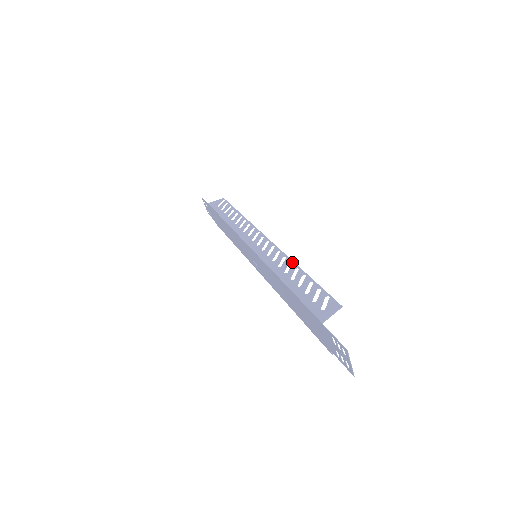
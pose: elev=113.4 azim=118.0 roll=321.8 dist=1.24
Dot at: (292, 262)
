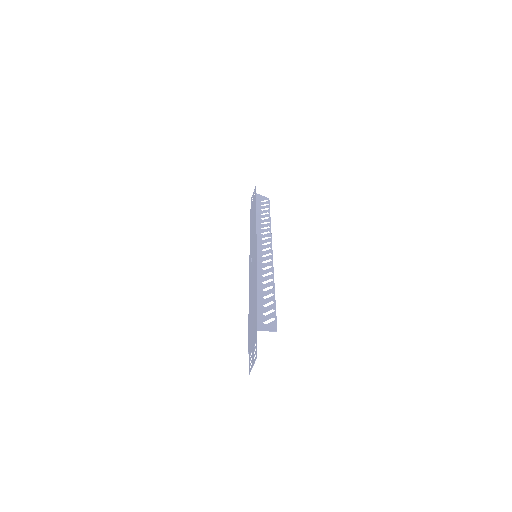
Dot at: (273, 280)
